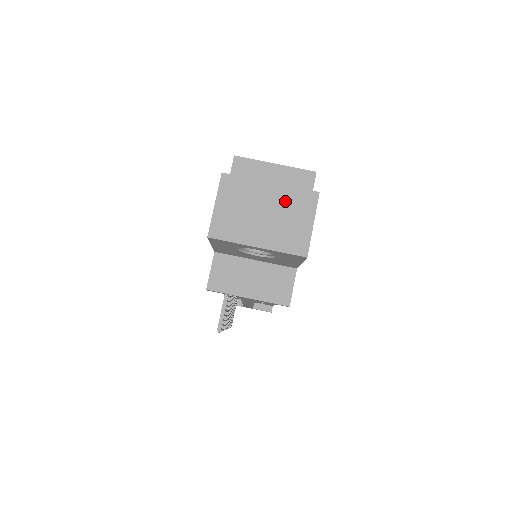
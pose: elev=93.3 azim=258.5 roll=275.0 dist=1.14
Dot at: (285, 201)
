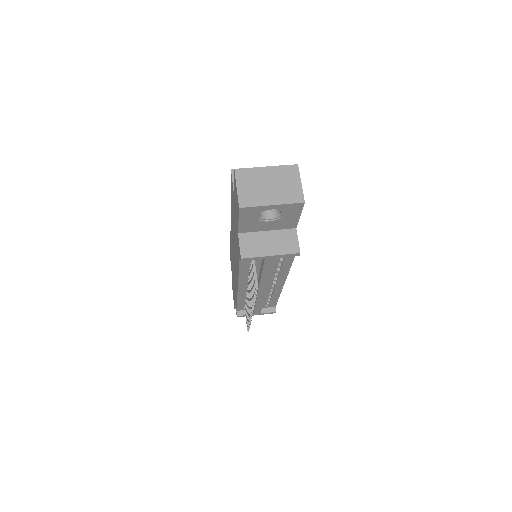
Dot at: (279, 175)
